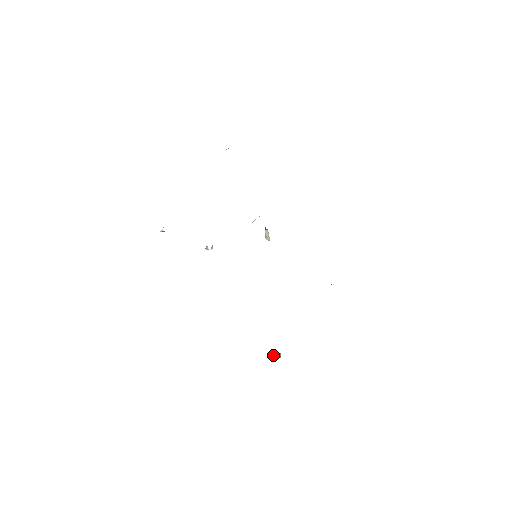
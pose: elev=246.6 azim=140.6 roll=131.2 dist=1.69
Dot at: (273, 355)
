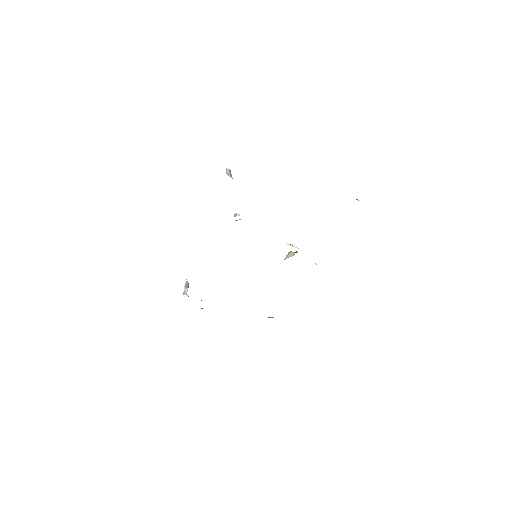
Dot at: (186, 285)
